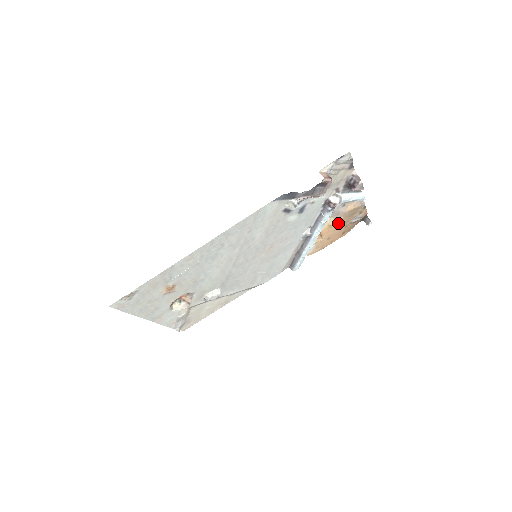
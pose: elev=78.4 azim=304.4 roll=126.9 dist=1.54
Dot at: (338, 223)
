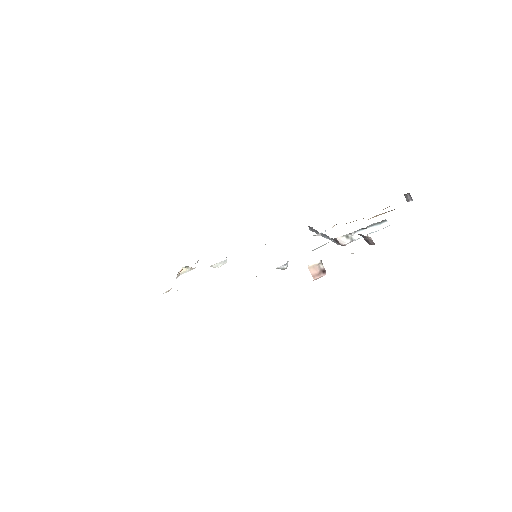
Dot at: occluded
